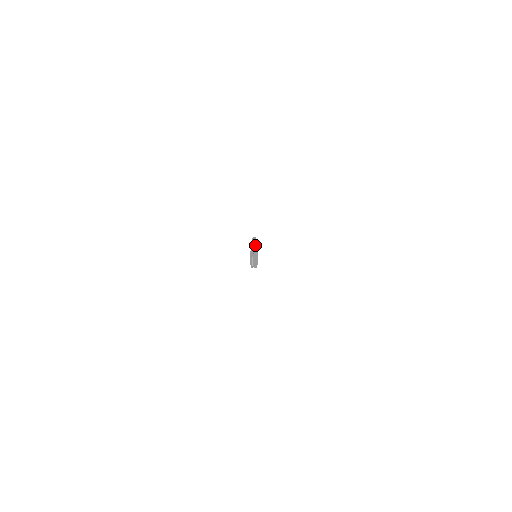
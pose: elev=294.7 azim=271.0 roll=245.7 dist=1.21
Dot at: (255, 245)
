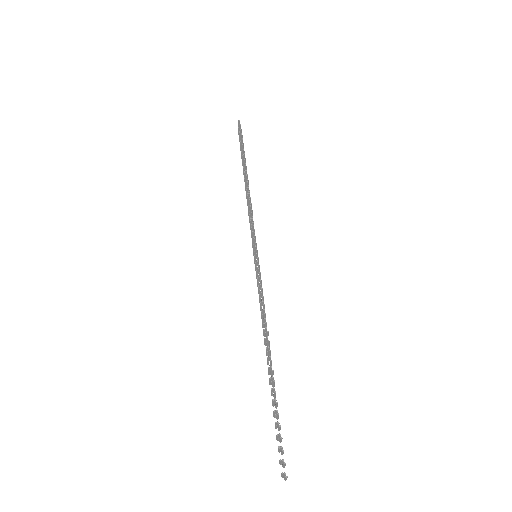
Dot at: (286, 478)
